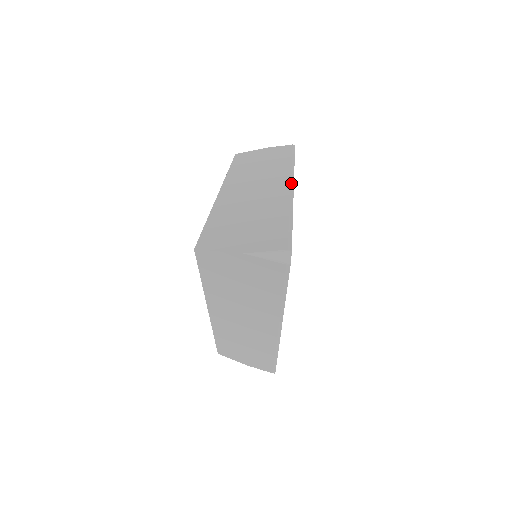
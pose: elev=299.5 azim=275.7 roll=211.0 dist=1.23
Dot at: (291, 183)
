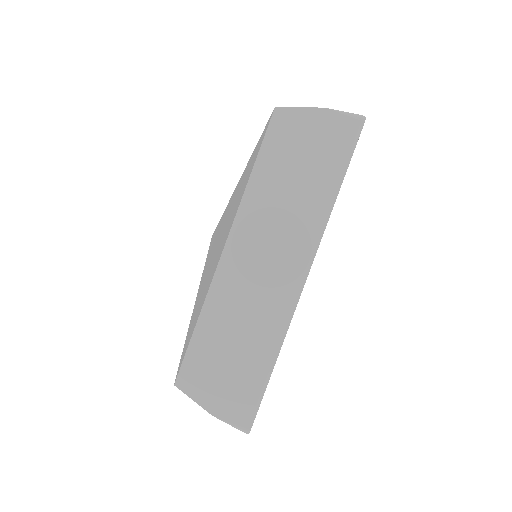
Dot at: (303, 279)
